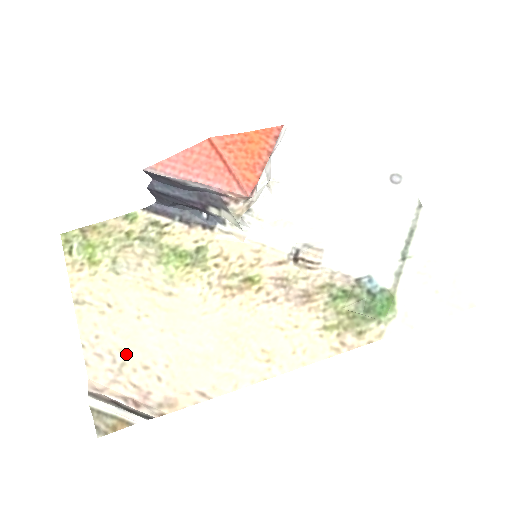
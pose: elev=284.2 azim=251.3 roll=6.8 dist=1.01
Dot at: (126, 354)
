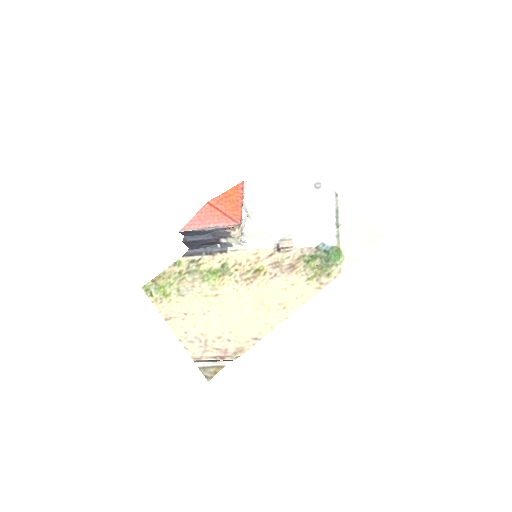
Dot at: (205, 335)
